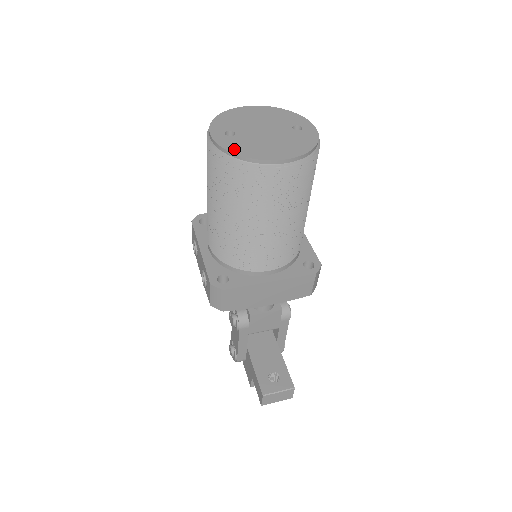
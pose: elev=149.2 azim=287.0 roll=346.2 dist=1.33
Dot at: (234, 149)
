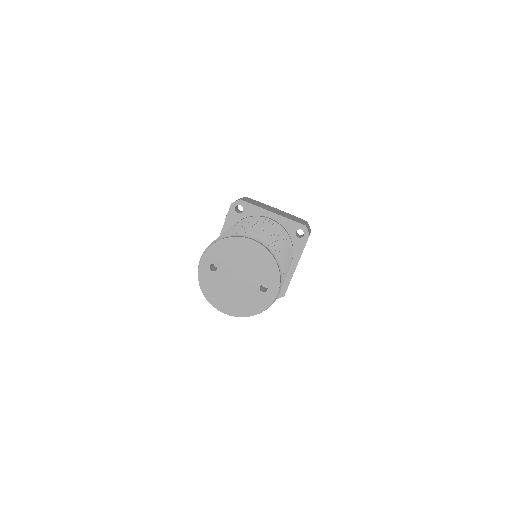
Dot at: (204, 286)
